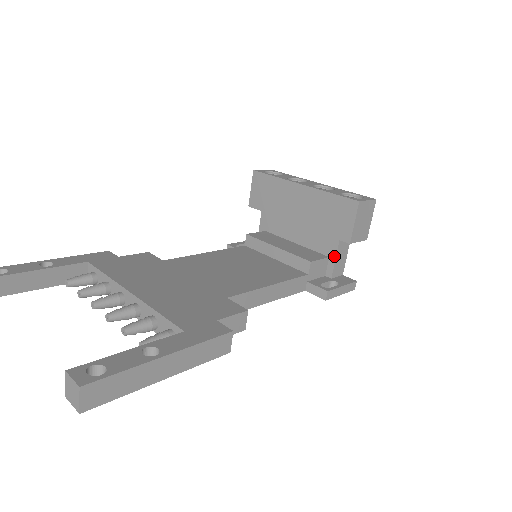
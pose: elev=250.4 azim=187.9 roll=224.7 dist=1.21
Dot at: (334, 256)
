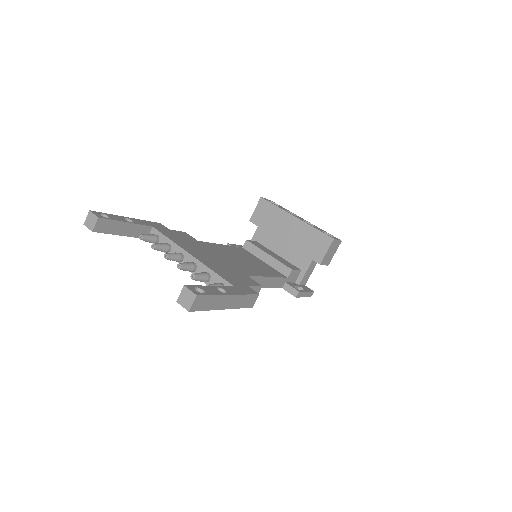
Dot at: (305, 270)
